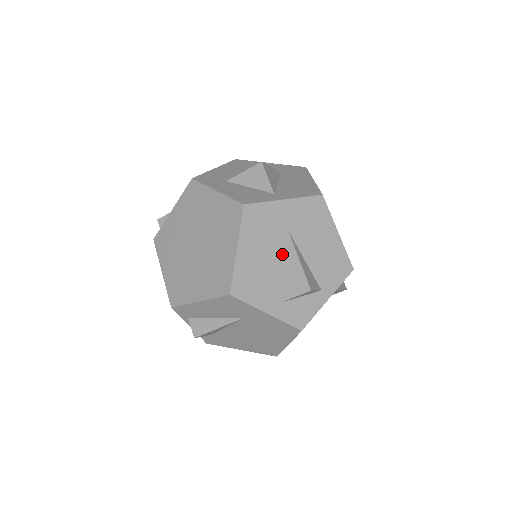
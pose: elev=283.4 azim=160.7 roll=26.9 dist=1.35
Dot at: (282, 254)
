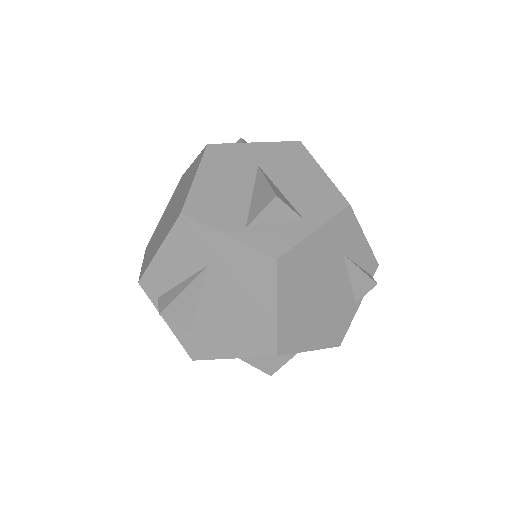
Dot at: (250, 184)
